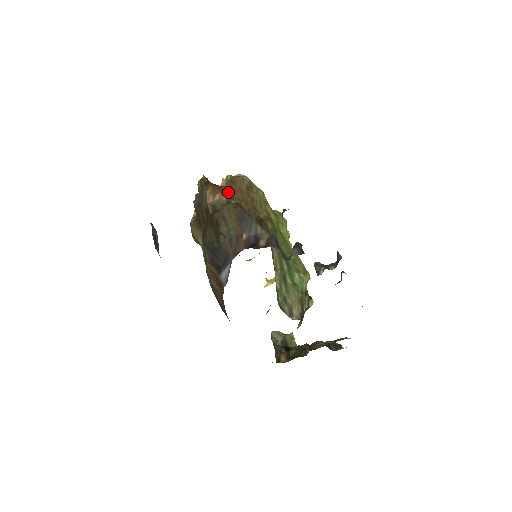
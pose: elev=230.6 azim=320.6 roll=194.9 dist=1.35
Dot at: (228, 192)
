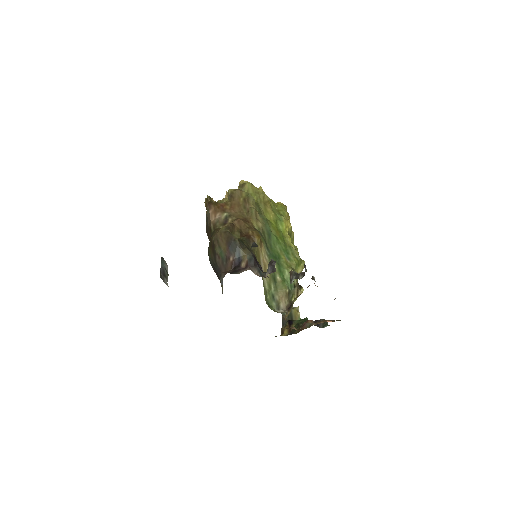
Dot at: (227, 209)
